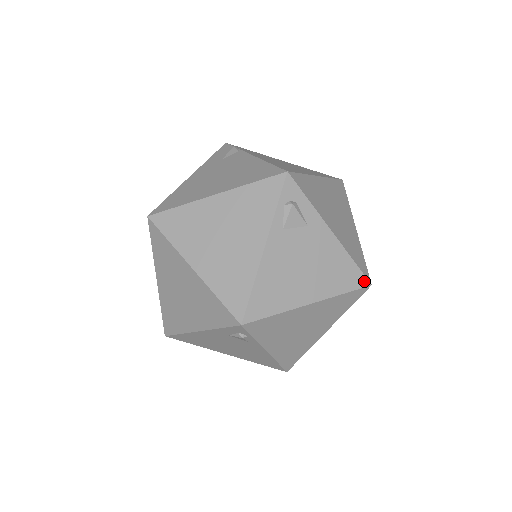
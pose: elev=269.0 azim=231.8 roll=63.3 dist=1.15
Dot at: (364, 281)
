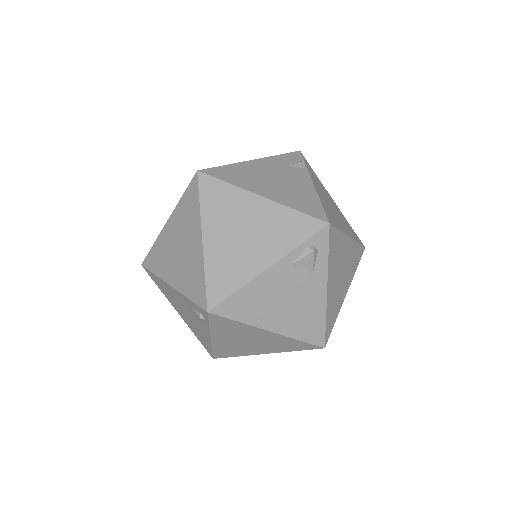
Dot at: (322, 342)
